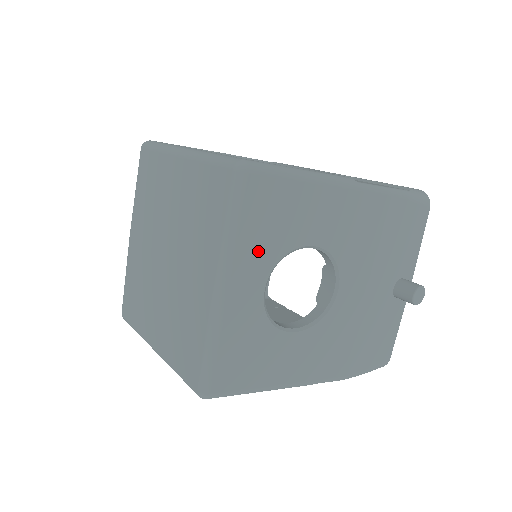
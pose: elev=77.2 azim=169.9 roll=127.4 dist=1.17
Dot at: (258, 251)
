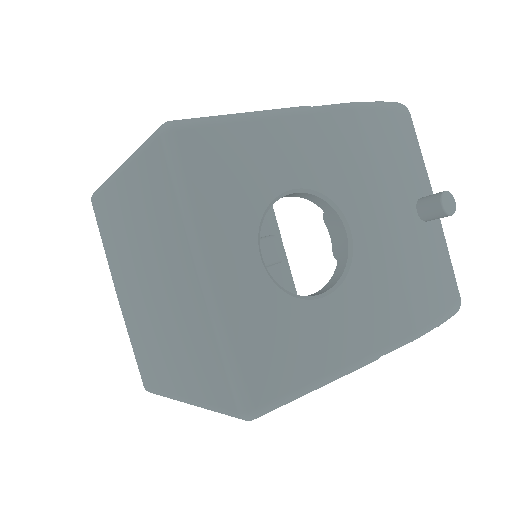
Dot at: (230, 214)
